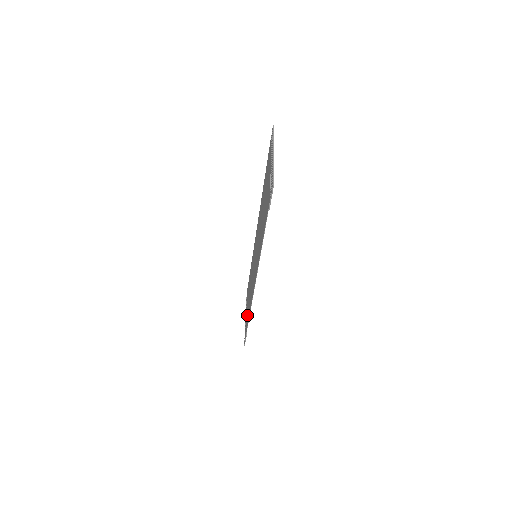
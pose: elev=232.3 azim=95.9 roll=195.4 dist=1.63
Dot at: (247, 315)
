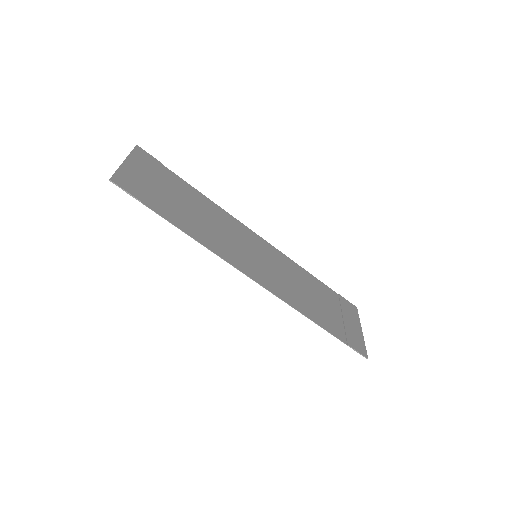
Dot at: (332, 323)
